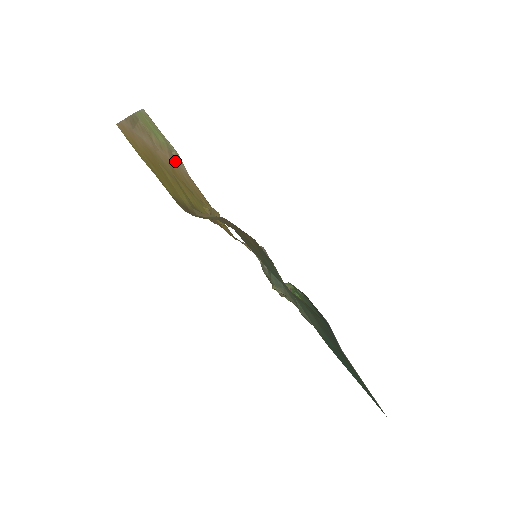
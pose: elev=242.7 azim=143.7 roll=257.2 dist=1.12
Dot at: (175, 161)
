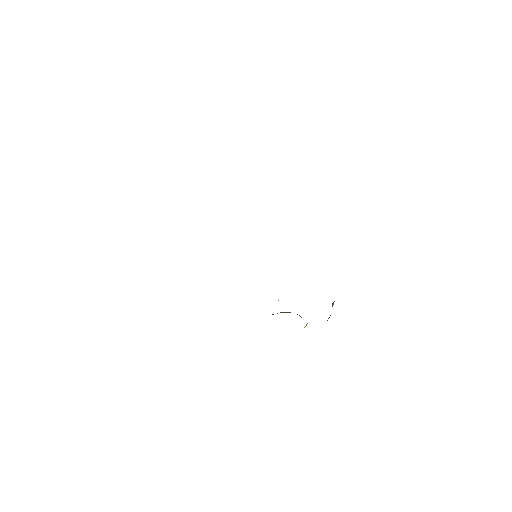
Dot at: occluded
